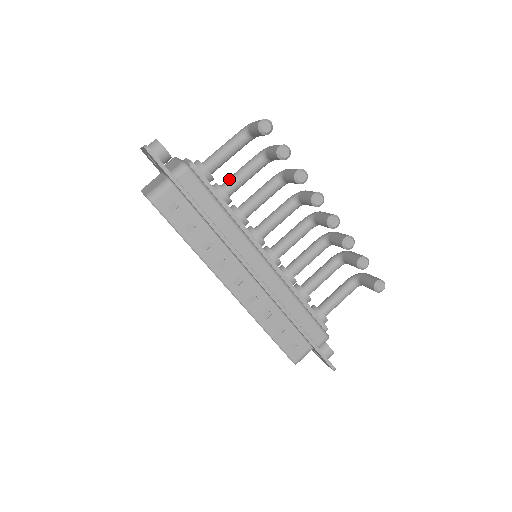
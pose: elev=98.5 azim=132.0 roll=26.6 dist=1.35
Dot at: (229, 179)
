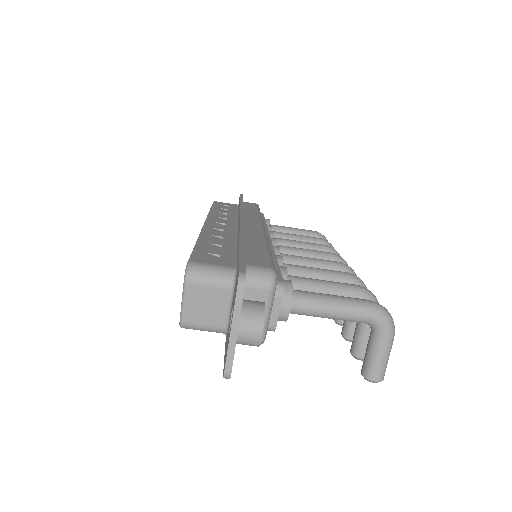
Dot at: occluded
